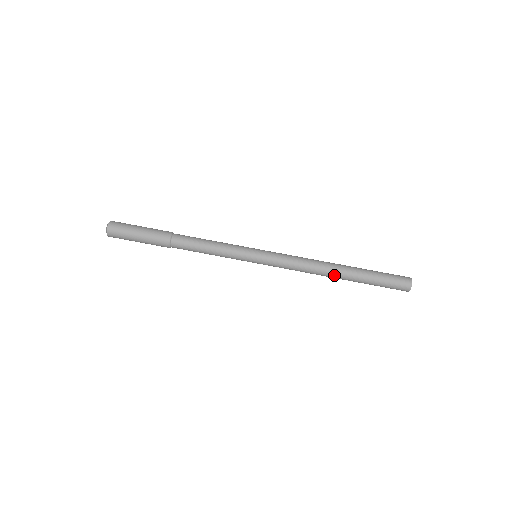
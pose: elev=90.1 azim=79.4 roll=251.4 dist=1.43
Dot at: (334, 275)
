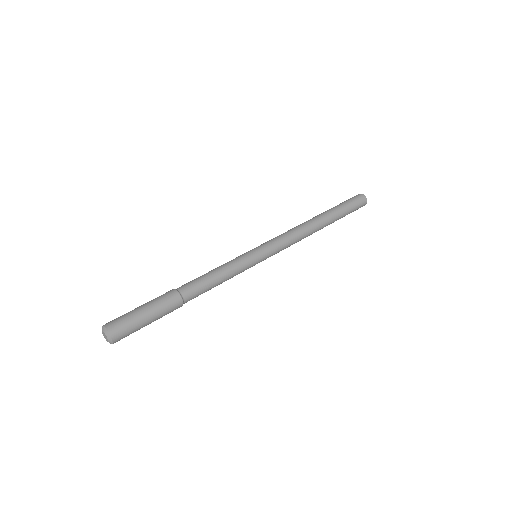
Dot at: (313, 219)
